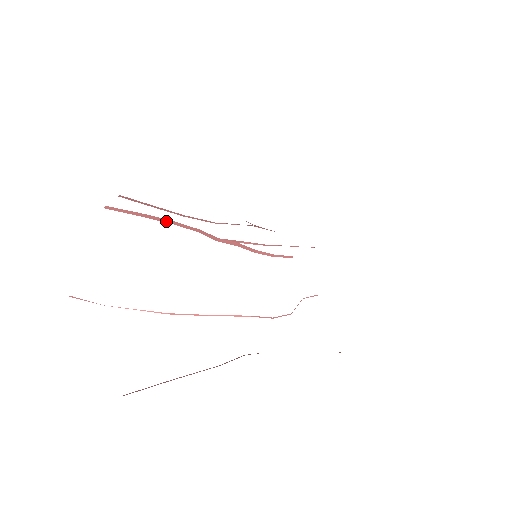
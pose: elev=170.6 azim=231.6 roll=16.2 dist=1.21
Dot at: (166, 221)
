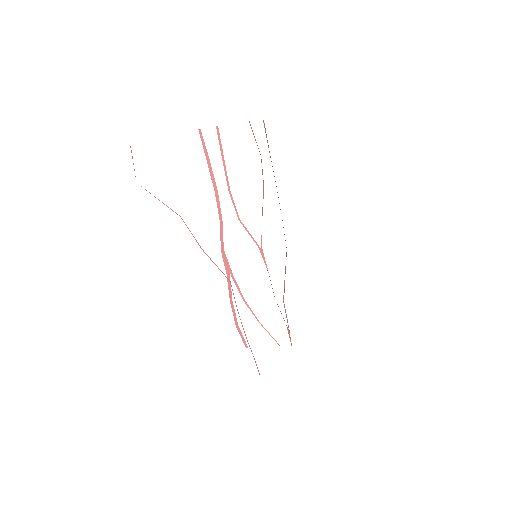
Dot at: (214, 186)
